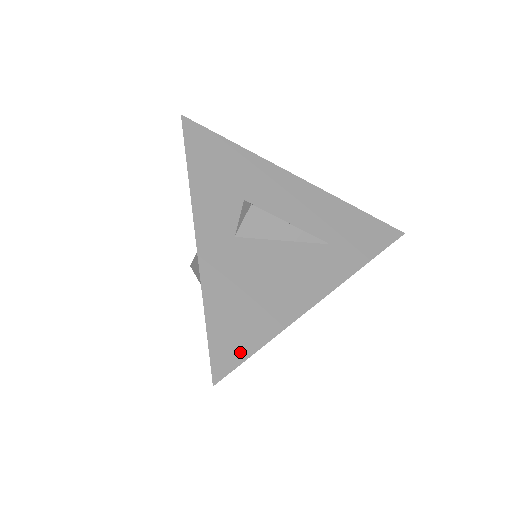
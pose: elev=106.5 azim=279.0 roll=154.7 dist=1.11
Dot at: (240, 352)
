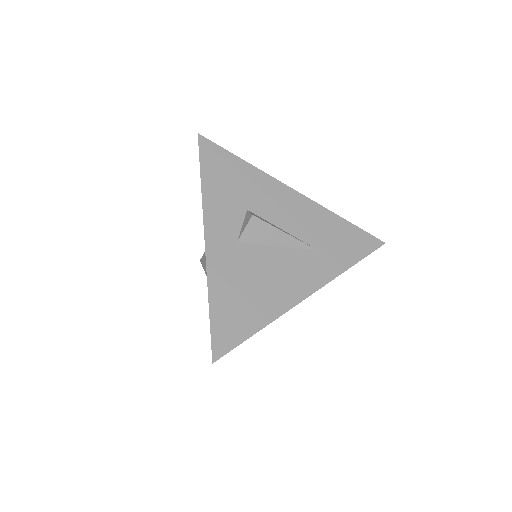
Dot at: (236, 337)
